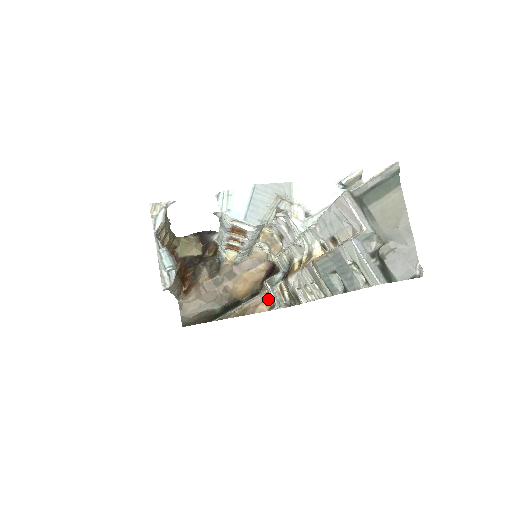
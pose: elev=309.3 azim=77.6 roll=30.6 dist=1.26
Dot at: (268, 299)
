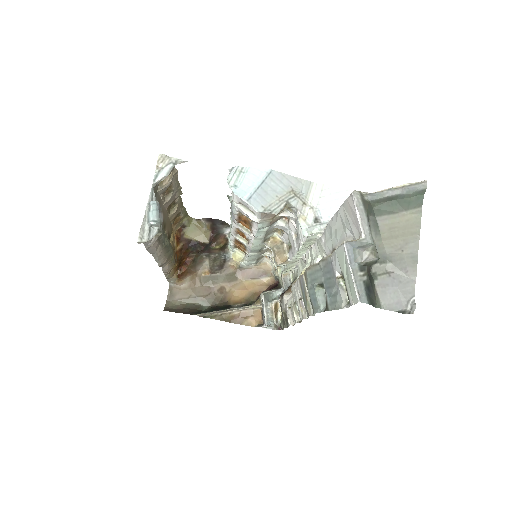
Dot at: (260, 315)
